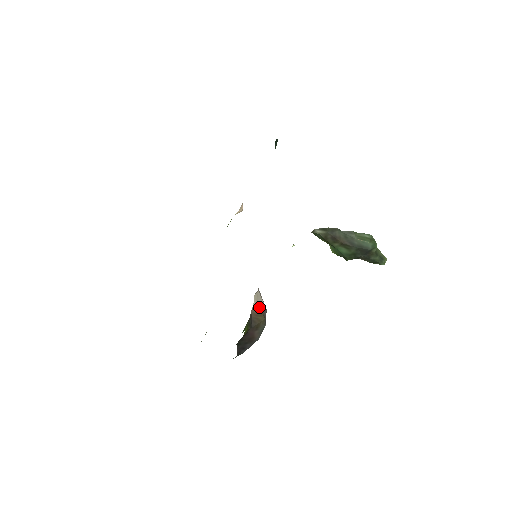
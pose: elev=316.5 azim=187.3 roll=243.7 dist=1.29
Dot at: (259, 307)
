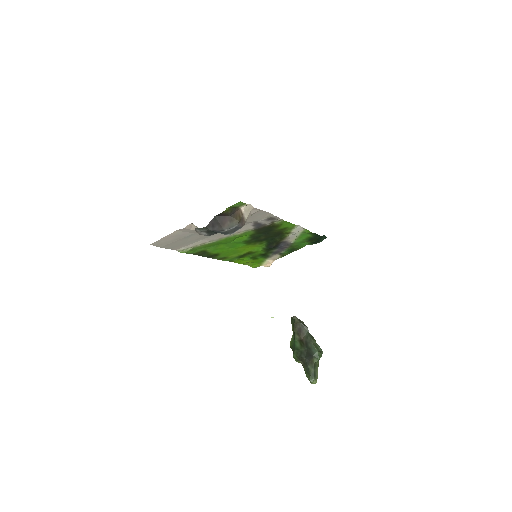
Dot at: (243, 215)
